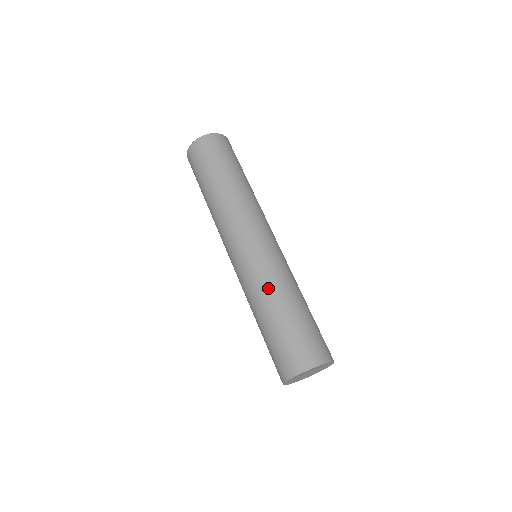
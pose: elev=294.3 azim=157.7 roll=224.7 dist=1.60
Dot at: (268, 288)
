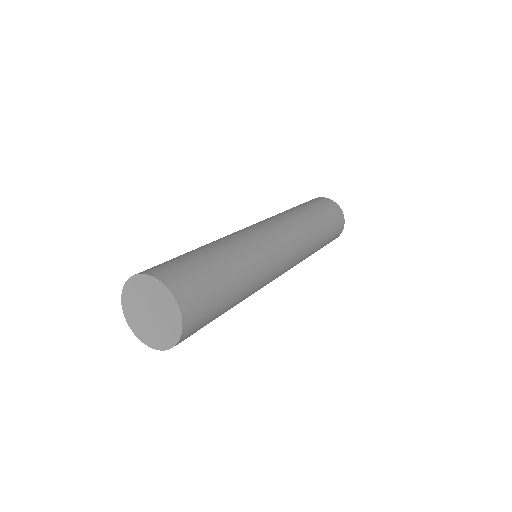
Dot at: (223, 240)
